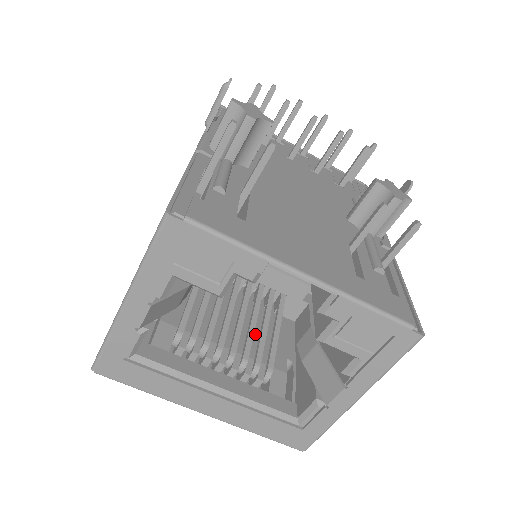
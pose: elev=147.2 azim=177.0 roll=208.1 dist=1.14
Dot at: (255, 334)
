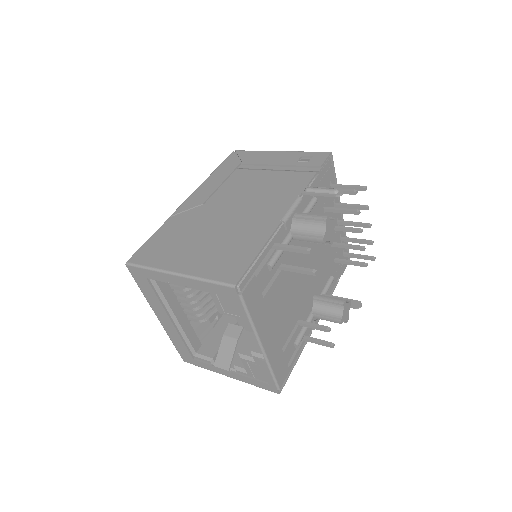
Dot at: occluded
